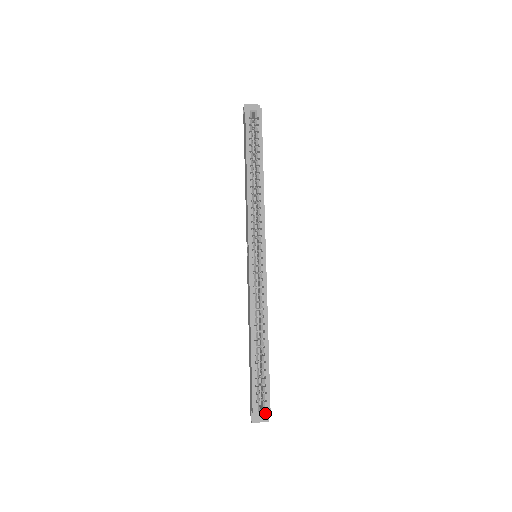
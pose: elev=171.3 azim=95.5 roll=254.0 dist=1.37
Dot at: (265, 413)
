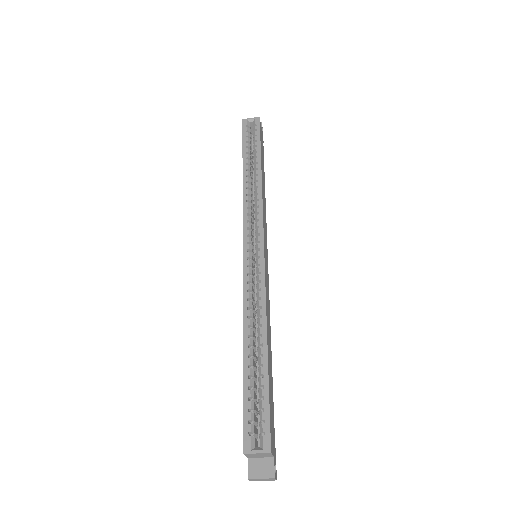
Dot at: (269, 463)
